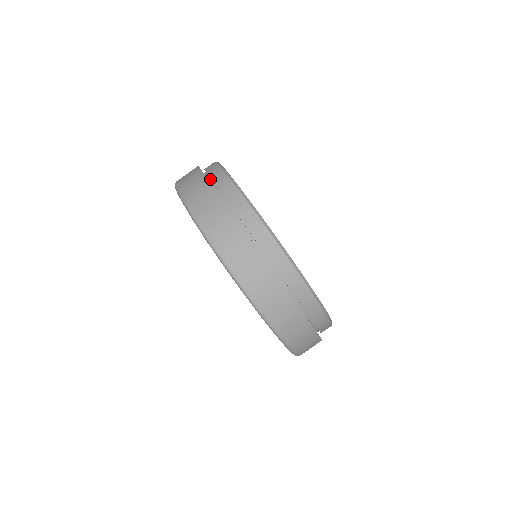
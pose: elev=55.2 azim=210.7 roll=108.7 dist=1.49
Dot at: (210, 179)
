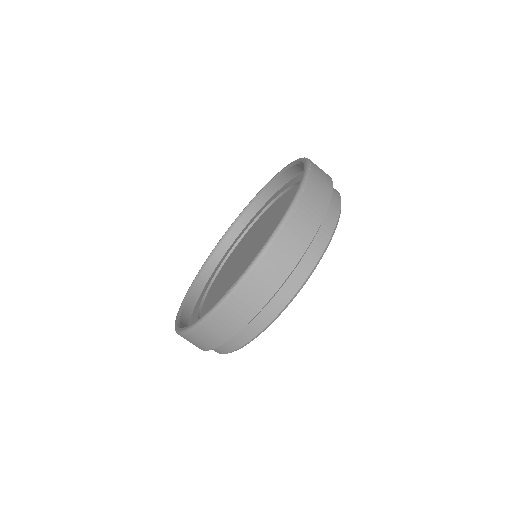
Dot at: occluded
